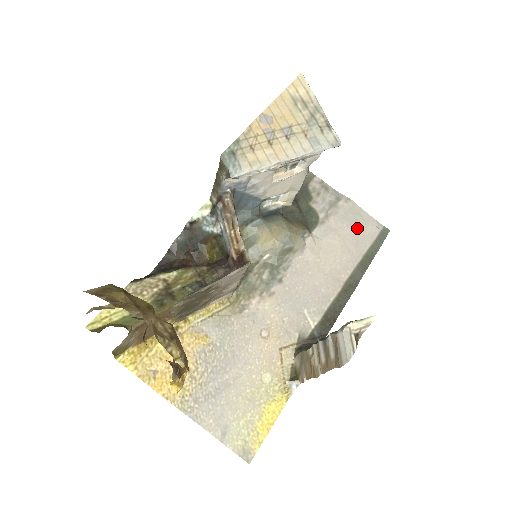
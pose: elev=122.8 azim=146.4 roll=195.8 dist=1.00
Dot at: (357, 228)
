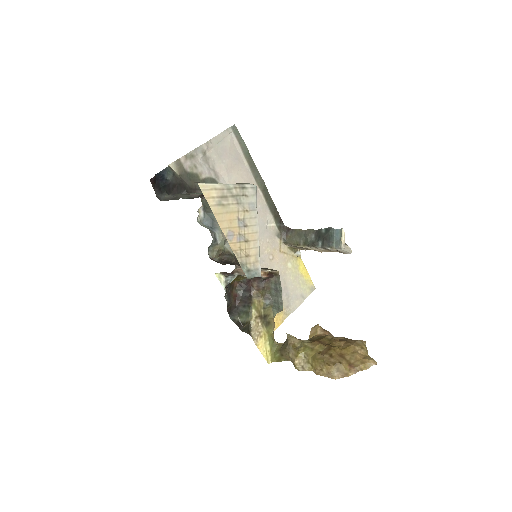
Dot at: (228, 152)
